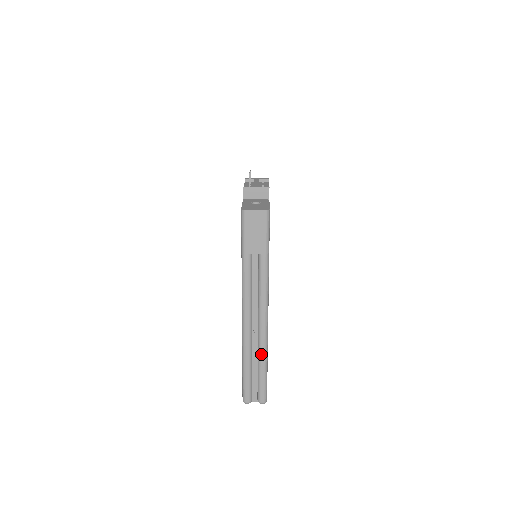
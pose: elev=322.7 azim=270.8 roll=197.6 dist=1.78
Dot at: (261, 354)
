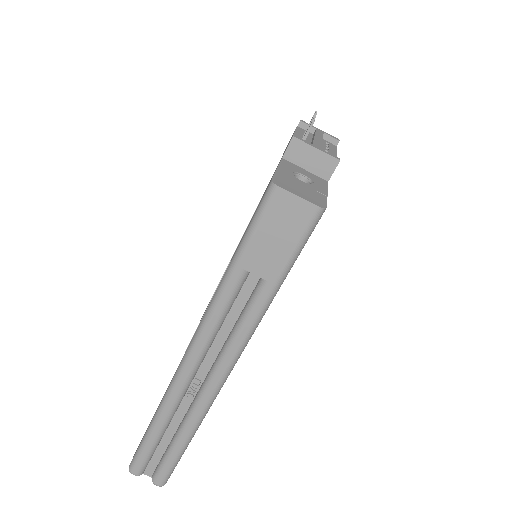
Dot at: (187, 425)
